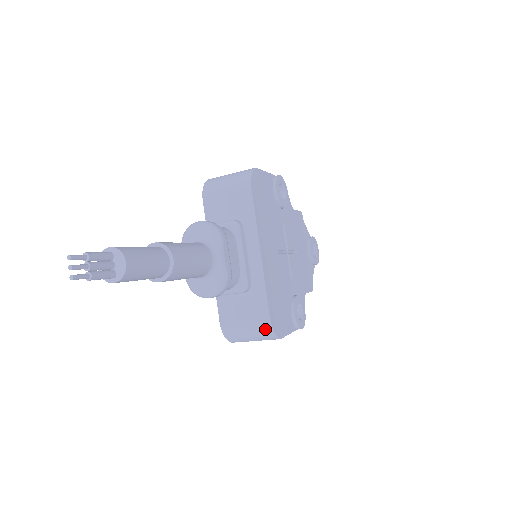
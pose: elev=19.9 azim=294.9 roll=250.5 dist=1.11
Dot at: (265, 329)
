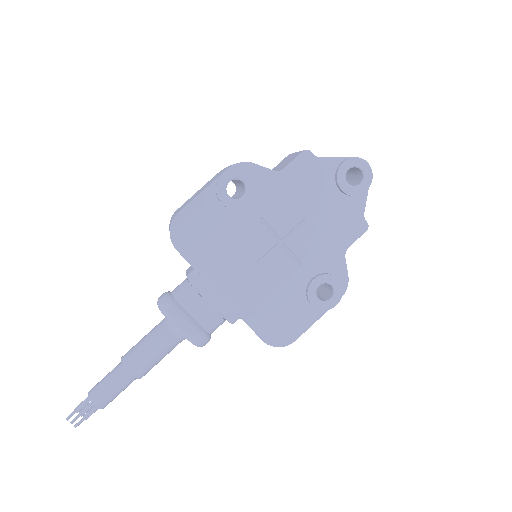
Dot at: (269, 344)
